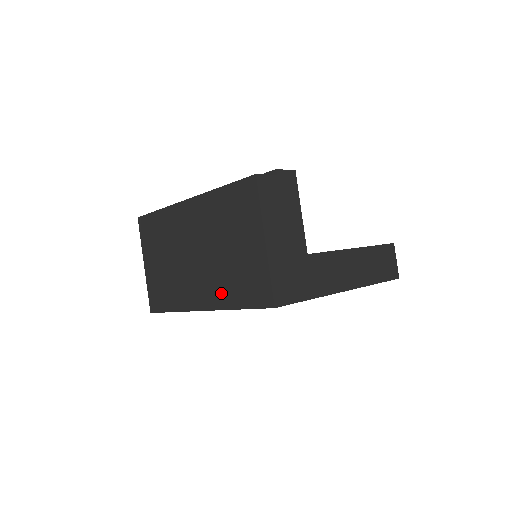
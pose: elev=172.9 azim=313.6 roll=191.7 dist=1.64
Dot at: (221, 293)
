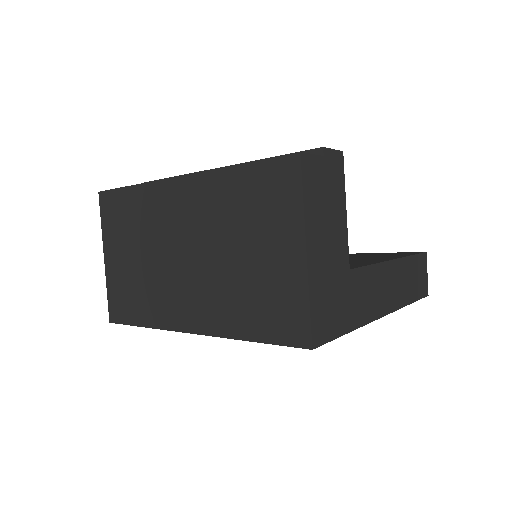
Dot at: (224, 314)
